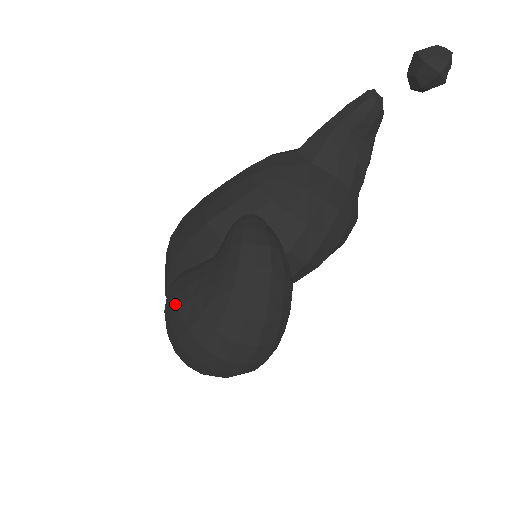
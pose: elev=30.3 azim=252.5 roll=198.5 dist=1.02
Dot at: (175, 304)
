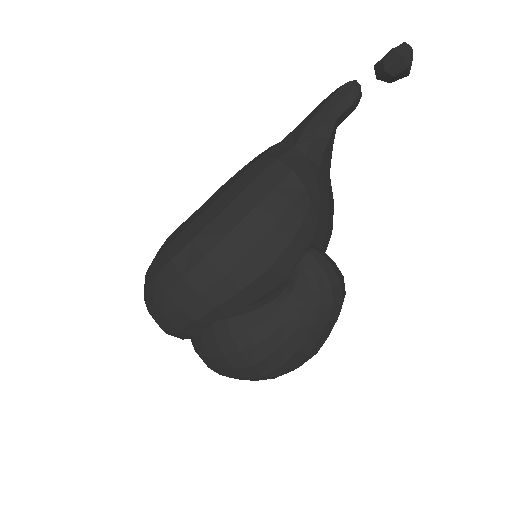
Dot at: (260, 352)
